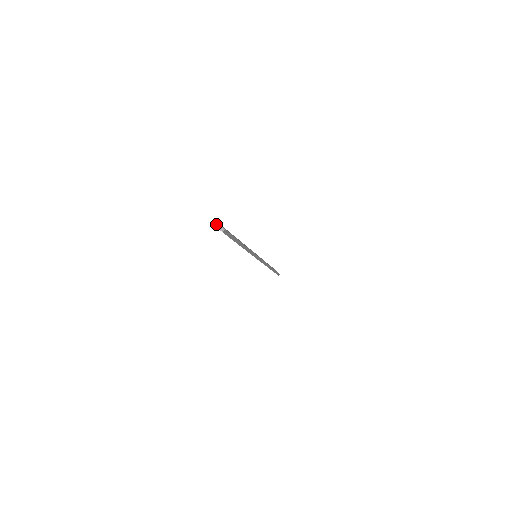
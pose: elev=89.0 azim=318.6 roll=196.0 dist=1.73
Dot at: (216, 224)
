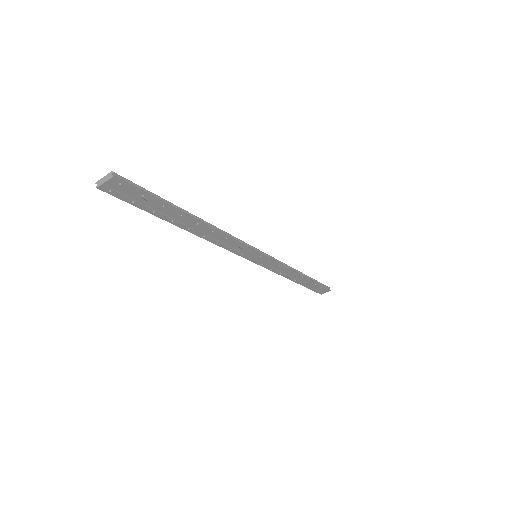
Dot at: (99, 183)
